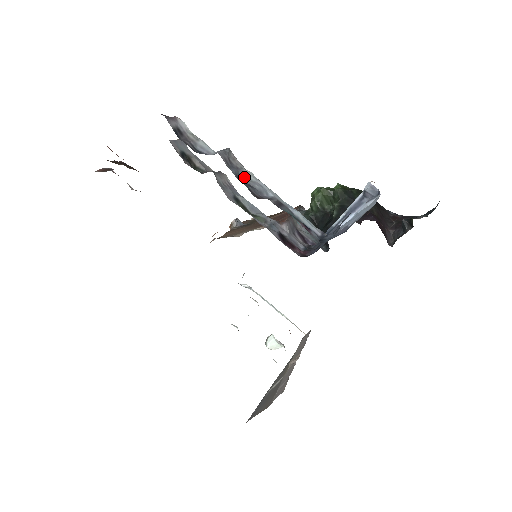
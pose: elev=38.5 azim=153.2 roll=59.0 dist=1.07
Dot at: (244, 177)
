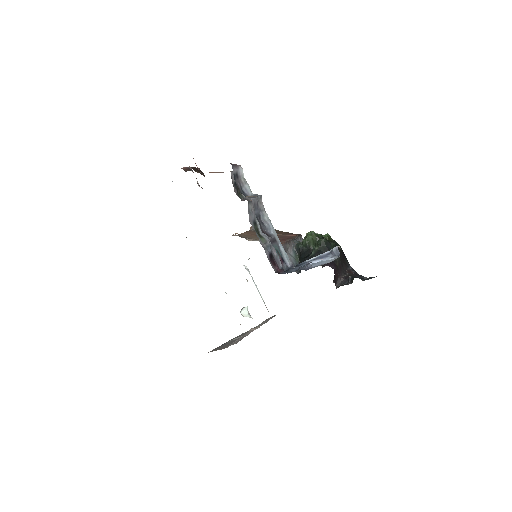
Dot at: (262, 216)
